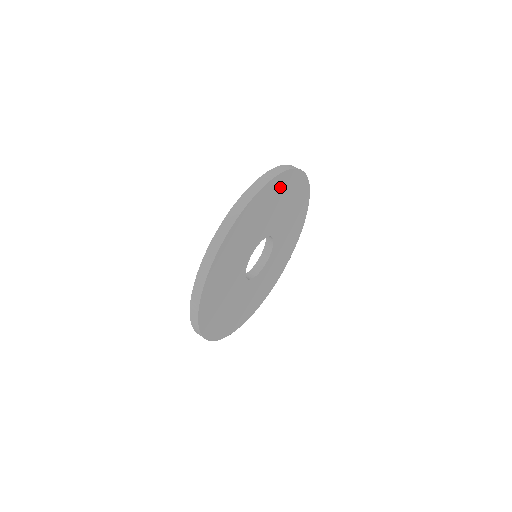
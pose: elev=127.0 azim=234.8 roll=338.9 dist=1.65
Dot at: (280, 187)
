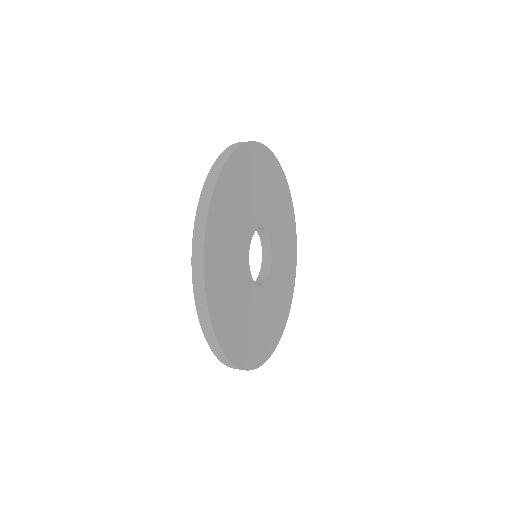
Dot at: (276, 178)
